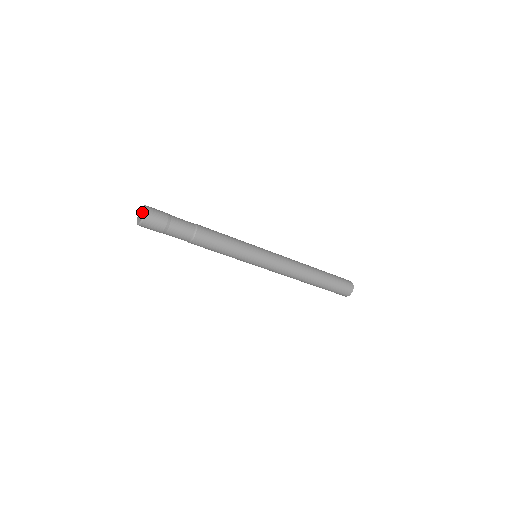
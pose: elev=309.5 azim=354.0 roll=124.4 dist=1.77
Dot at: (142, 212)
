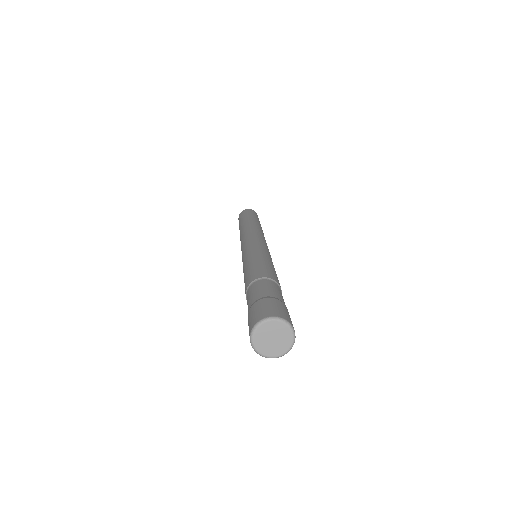
Dot at: (282, 335)
